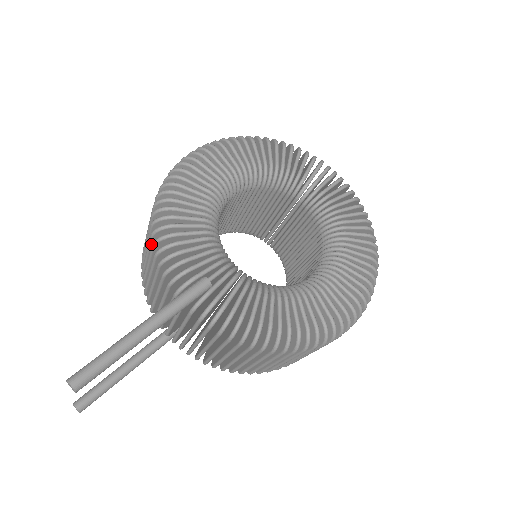
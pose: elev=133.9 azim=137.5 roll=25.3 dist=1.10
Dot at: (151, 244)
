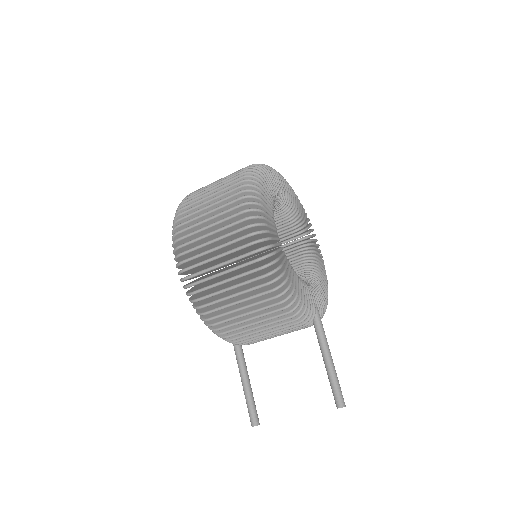
Dot at: (273, 313)
